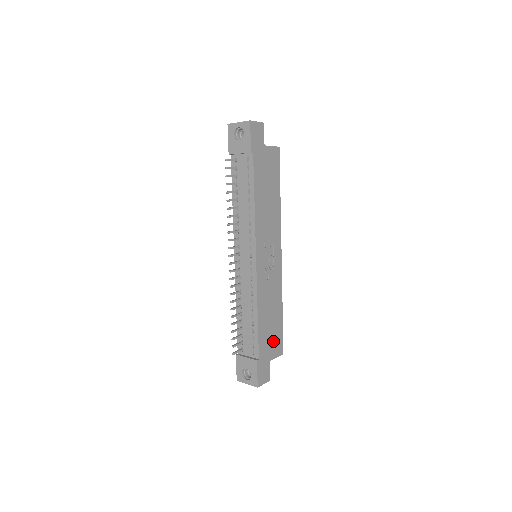
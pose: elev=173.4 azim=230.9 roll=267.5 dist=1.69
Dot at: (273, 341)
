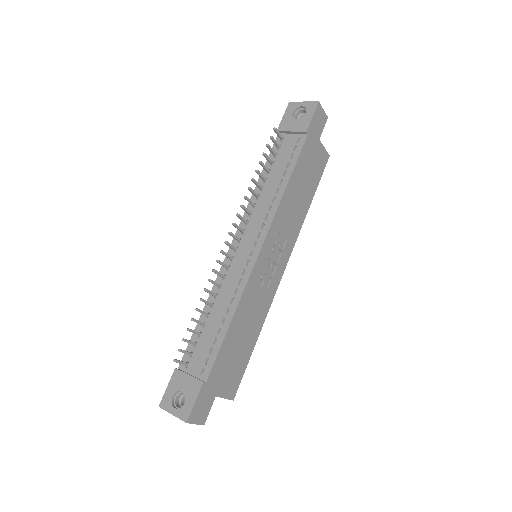
Dot at: (231, 372)
